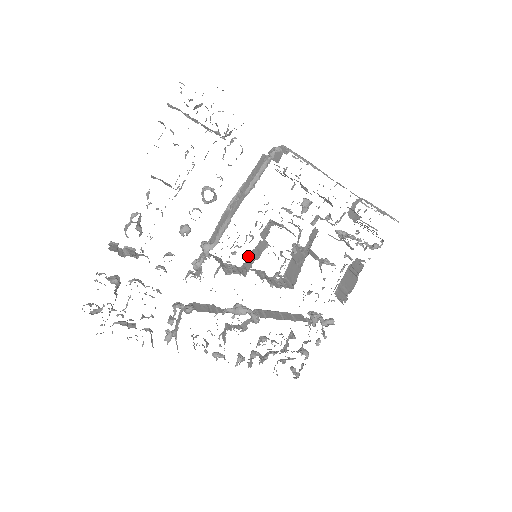
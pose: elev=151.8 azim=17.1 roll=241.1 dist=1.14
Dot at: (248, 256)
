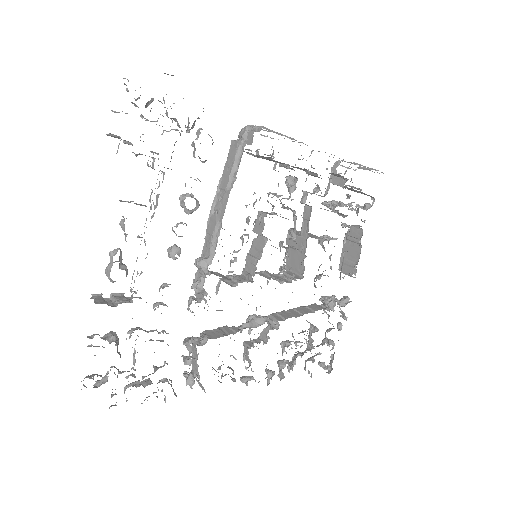
Dot at: (247, 259)
